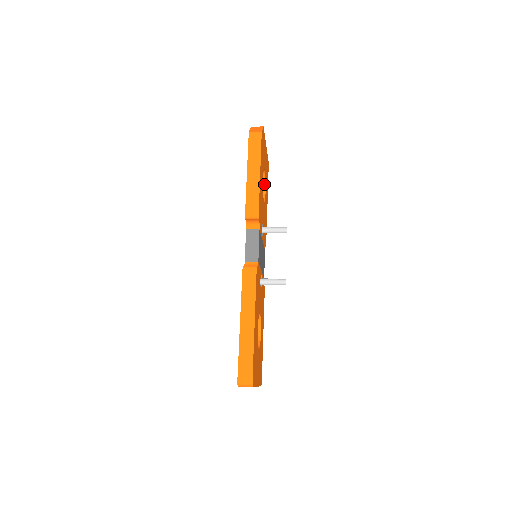
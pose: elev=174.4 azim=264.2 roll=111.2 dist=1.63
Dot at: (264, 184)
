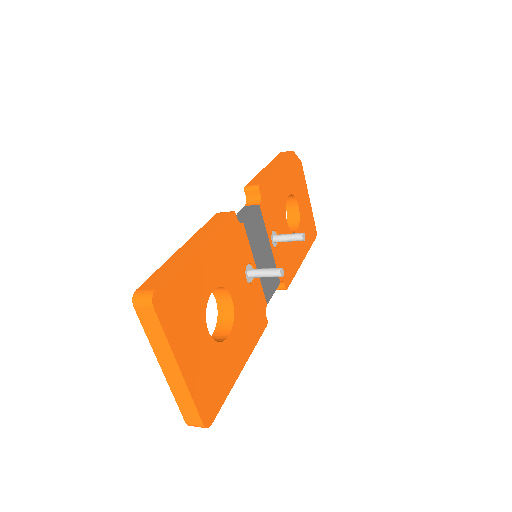
Dot at: (297, 224)
